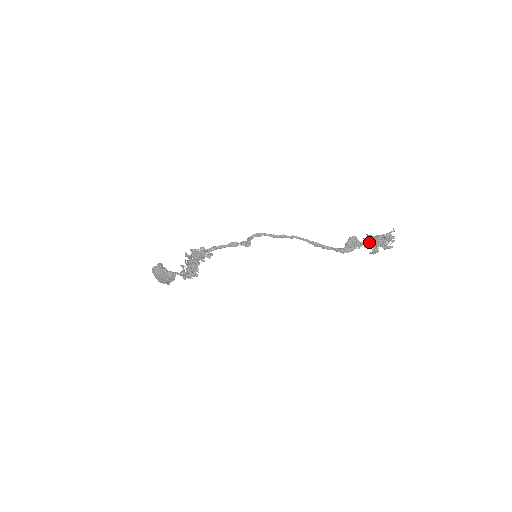
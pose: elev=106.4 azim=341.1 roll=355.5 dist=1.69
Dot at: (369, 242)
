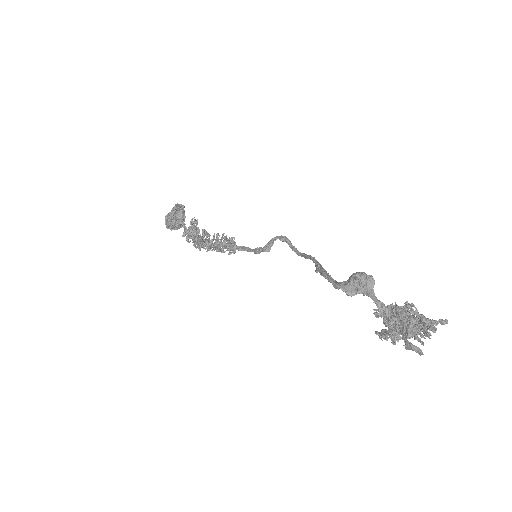
Dot at: (389, 312)
